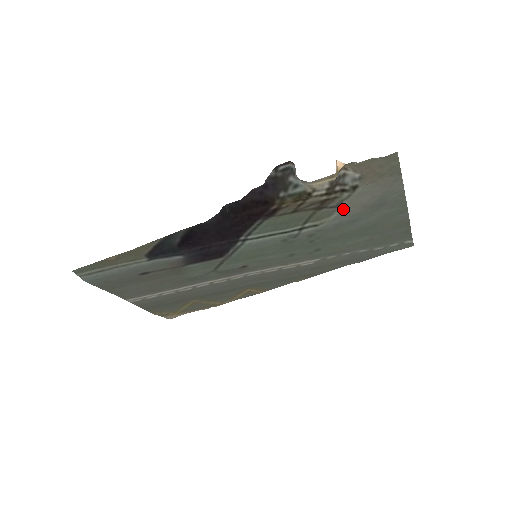
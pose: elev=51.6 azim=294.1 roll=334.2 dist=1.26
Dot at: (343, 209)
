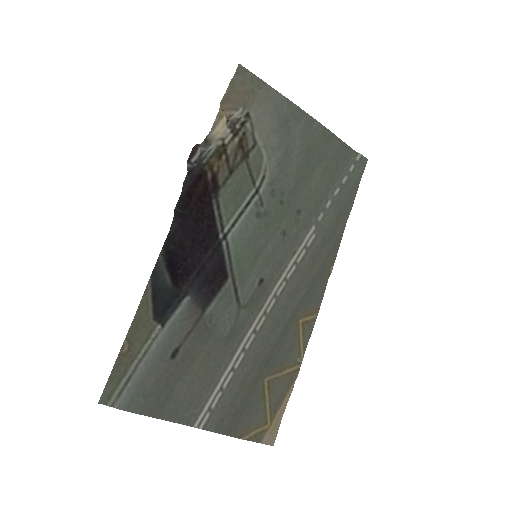
Dot at: (263, 143)
